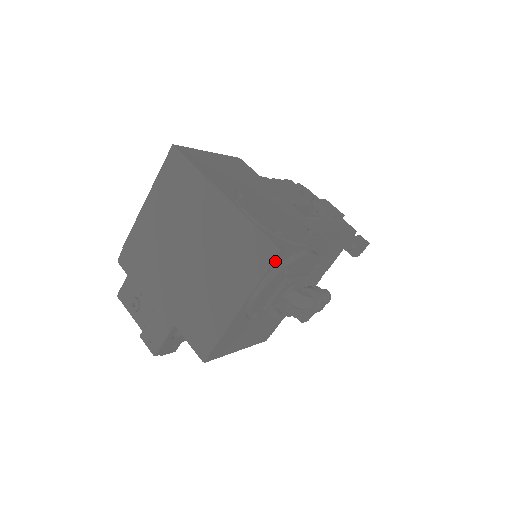
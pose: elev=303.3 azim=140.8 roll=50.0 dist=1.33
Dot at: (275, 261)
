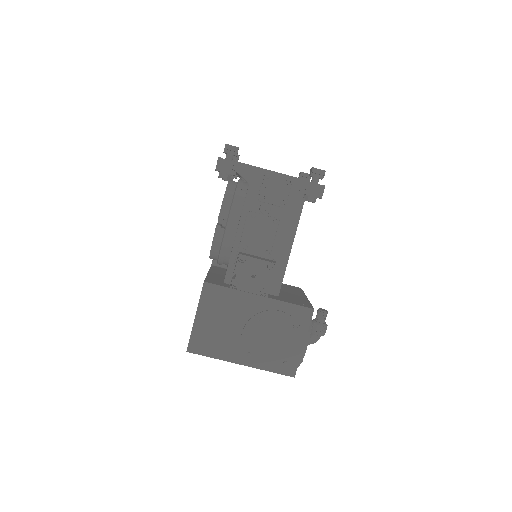
Dot at: occluded
